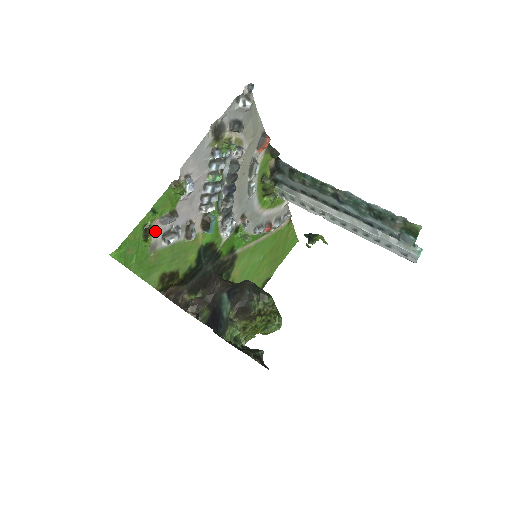
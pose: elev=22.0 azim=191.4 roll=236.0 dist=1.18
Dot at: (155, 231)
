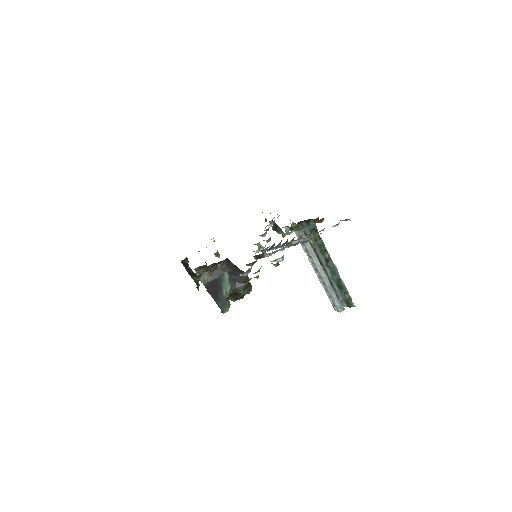
Dot at: occluded
